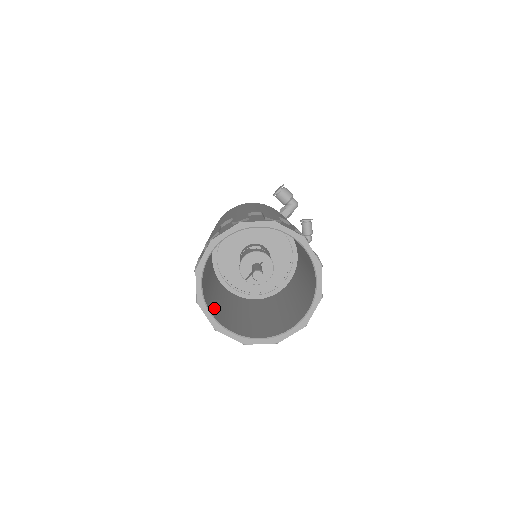
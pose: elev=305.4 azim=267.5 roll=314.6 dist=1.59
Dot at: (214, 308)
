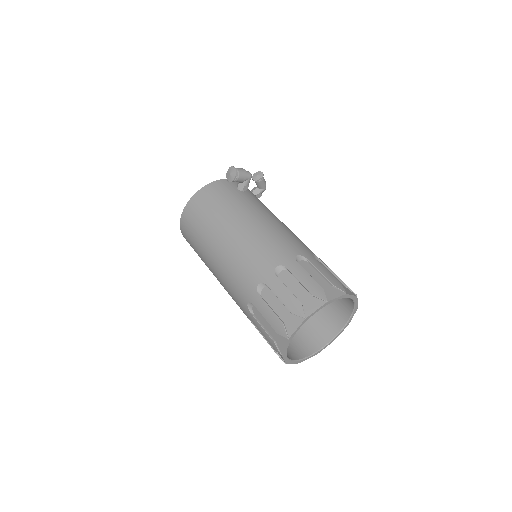
Dot at: occluded
